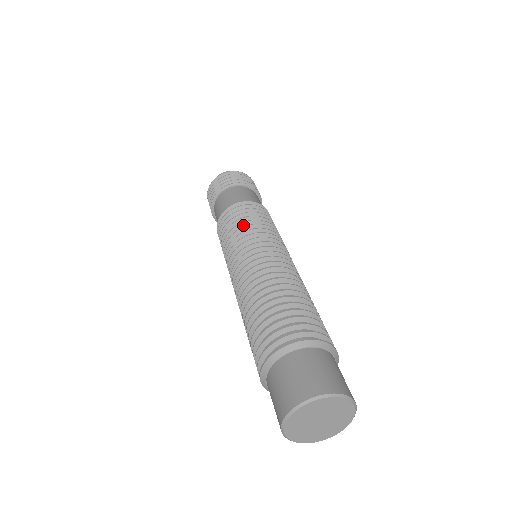
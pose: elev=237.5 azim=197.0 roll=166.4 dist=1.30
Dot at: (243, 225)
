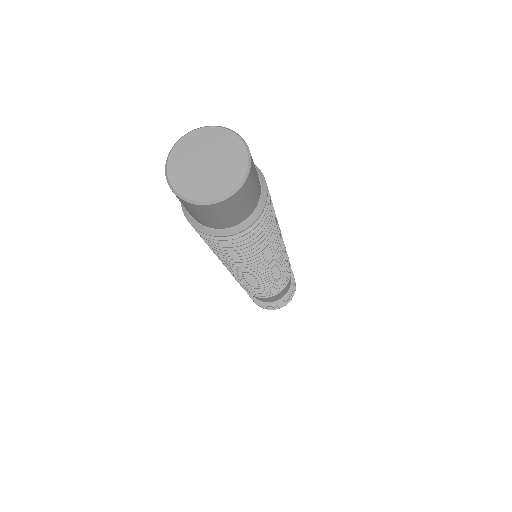
Dot at: occluded
